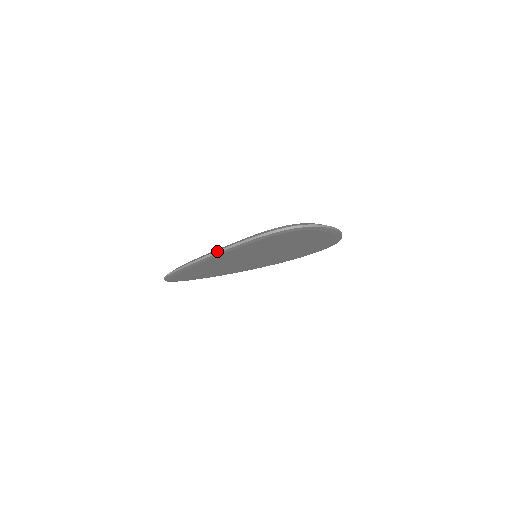
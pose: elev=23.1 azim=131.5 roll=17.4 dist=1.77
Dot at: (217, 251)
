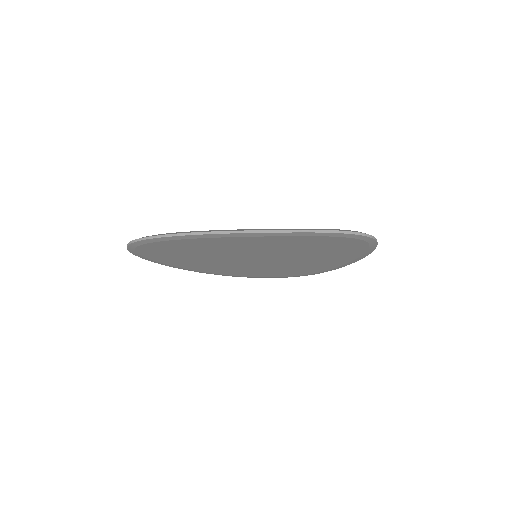
Dot at: (275, 230)
